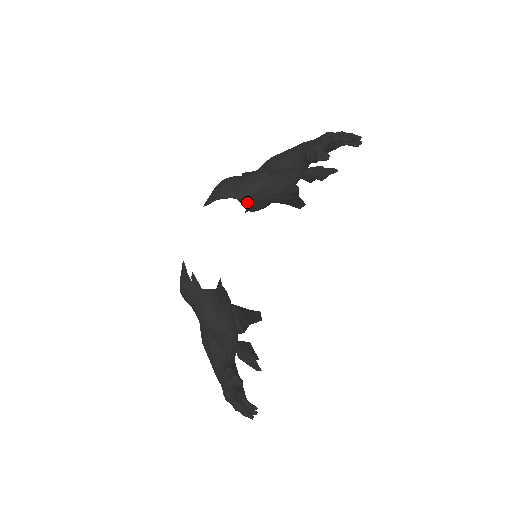
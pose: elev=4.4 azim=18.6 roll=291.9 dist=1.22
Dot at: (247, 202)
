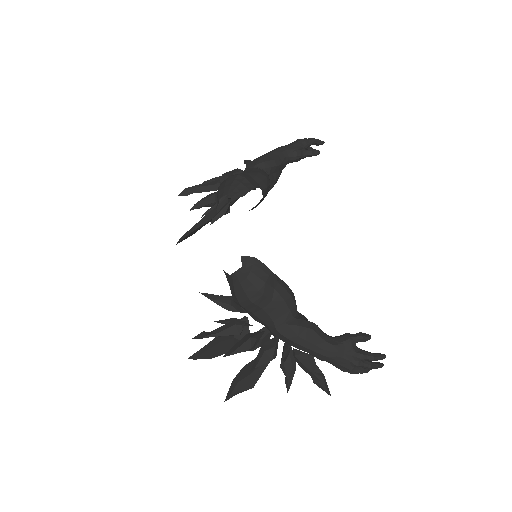
Dot at: (265, 194)
